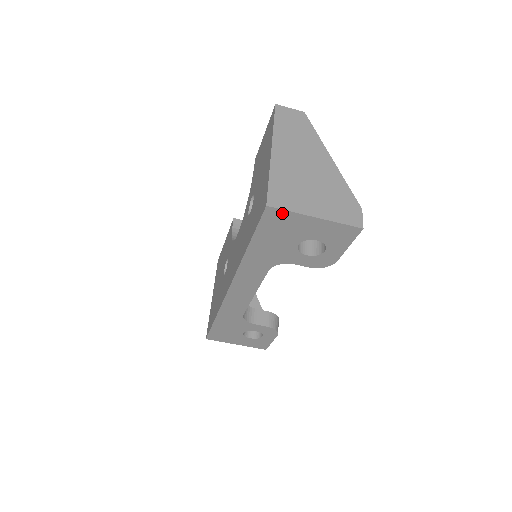
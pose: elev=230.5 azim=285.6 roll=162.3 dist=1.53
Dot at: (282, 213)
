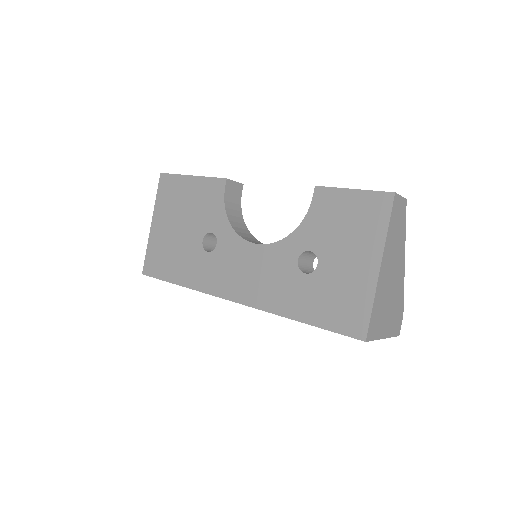
Dot at: occluded
